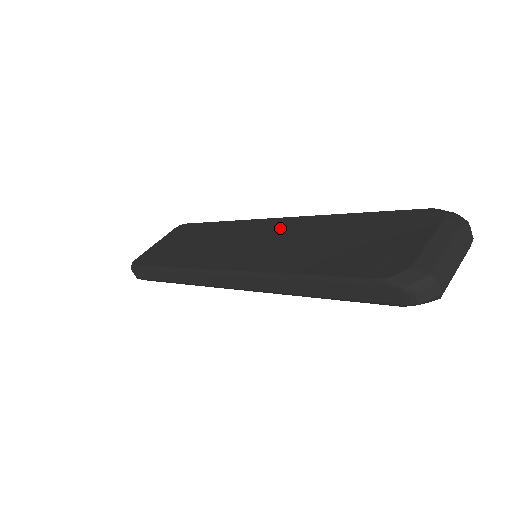
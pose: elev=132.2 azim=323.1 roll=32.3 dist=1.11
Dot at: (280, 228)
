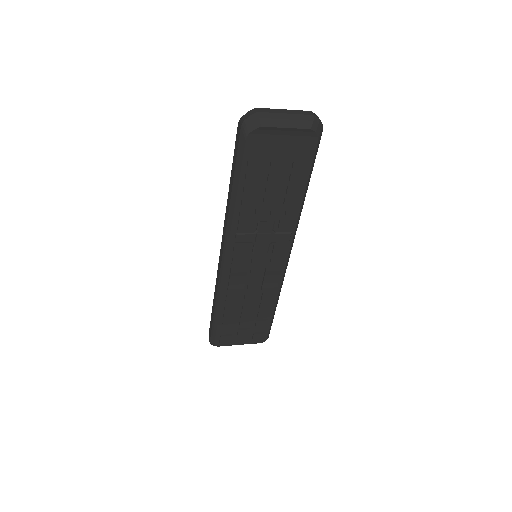
Dot at: occluded
